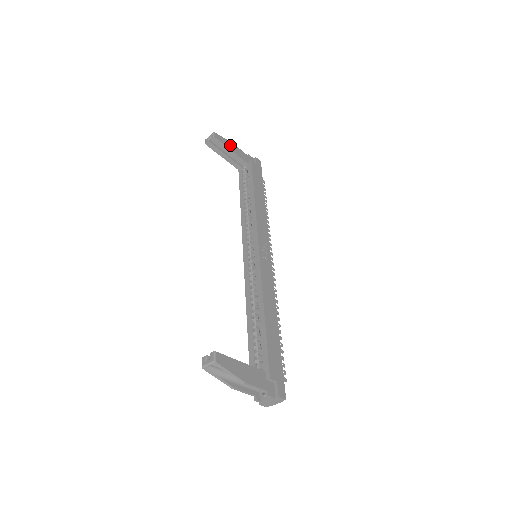
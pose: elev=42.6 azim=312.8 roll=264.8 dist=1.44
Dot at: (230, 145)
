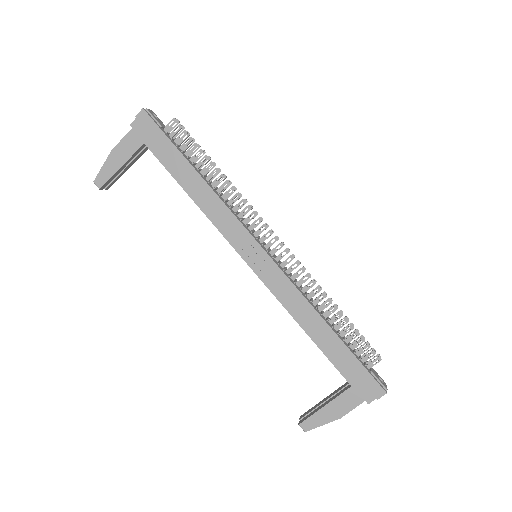
Dot at: (113, 162)
